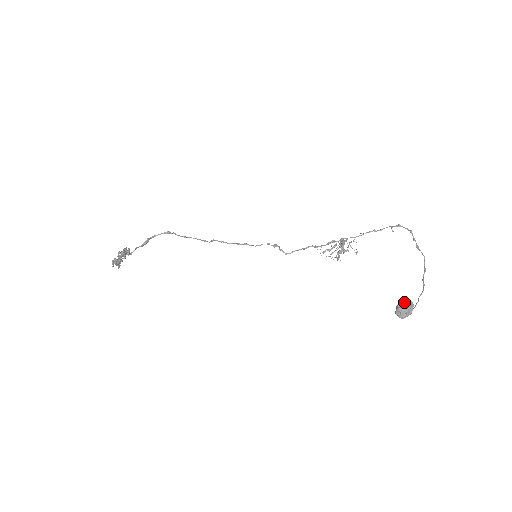
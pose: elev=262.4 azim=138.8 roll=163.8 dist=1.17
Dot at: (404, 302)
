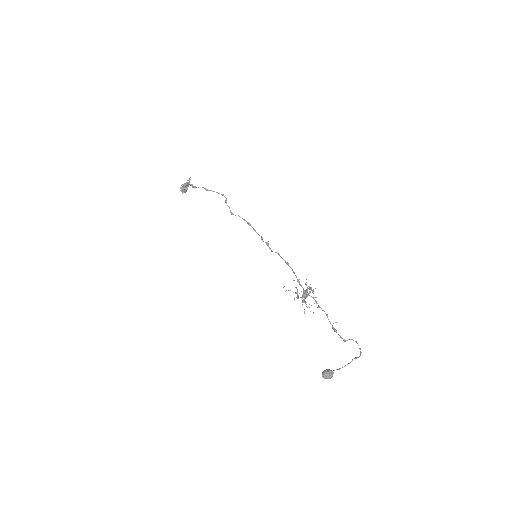
Dot at: occluded
